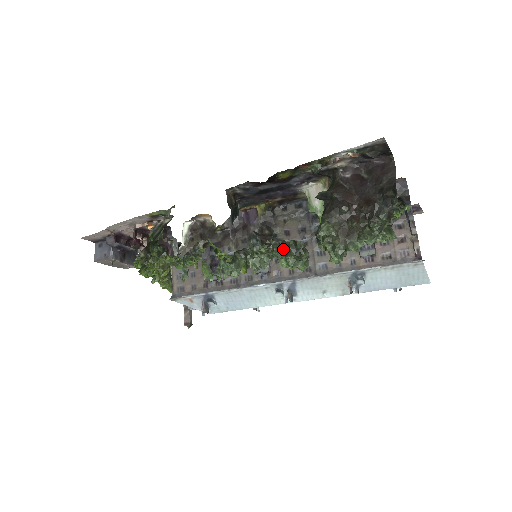
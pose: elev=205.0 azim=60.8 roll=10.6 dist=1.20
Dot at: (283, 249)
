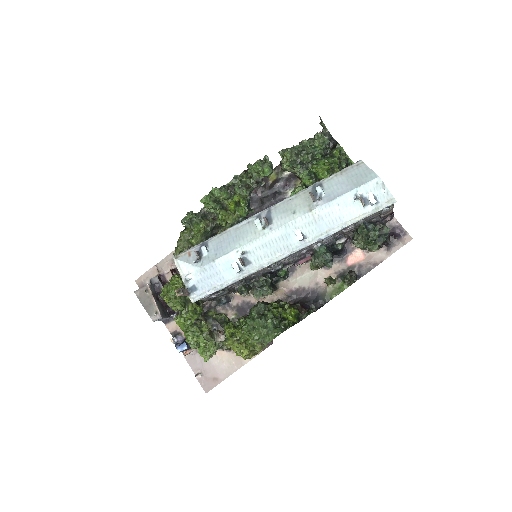
Dot at: occluded
